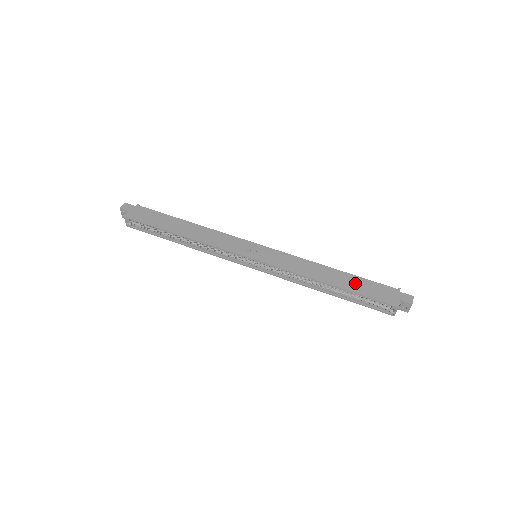
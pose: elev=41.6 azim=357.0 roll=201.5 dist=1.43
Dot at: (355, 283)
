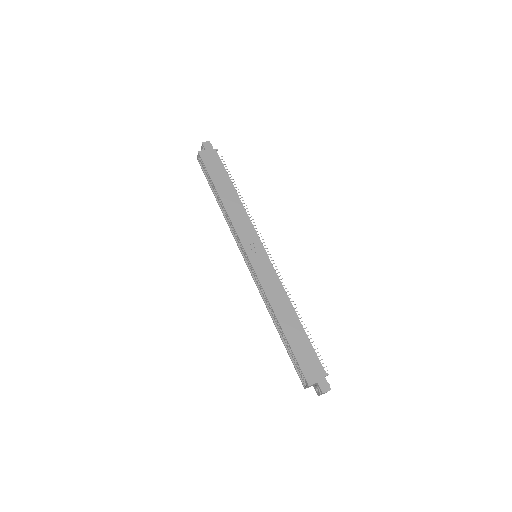
Dot at: (299, 339)
